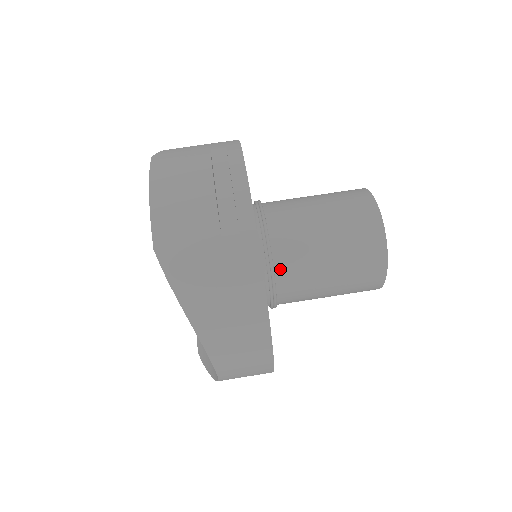
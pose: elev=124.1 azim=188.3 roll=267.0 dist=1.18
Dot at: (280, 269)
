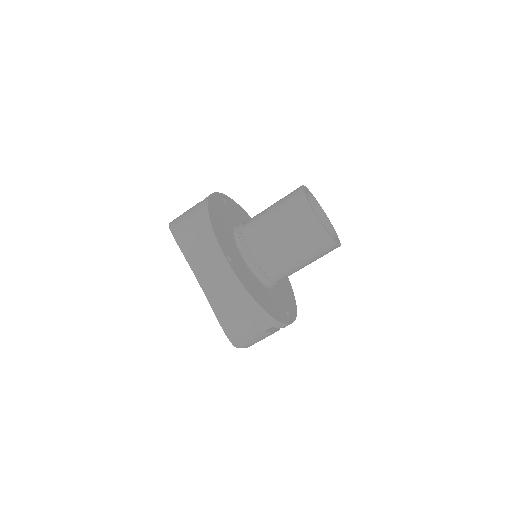
Dot at: (246, 231)
